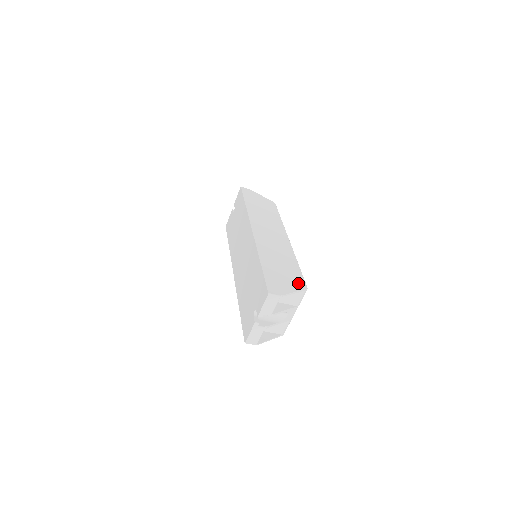
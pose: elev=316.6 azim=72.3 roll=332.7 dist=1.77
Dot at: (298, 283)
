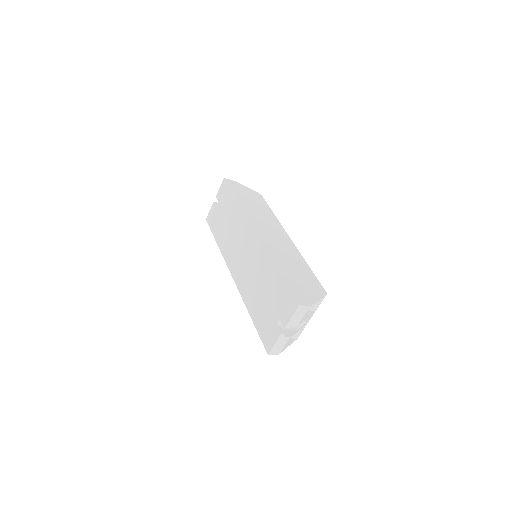
Dot at: (317, 288)
